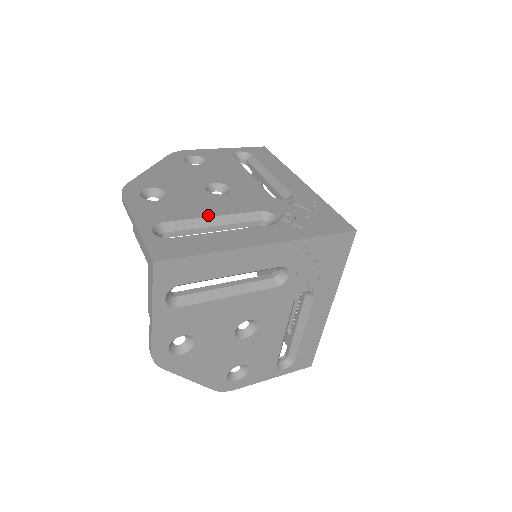
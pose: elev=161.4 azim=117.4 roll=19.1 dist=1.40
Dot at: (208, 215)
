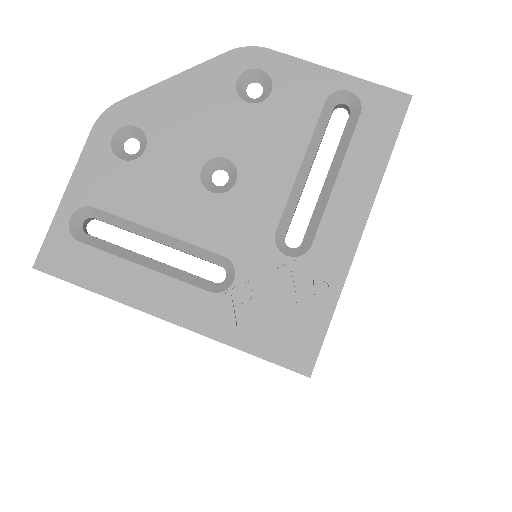
Dot at: (153, 225)
